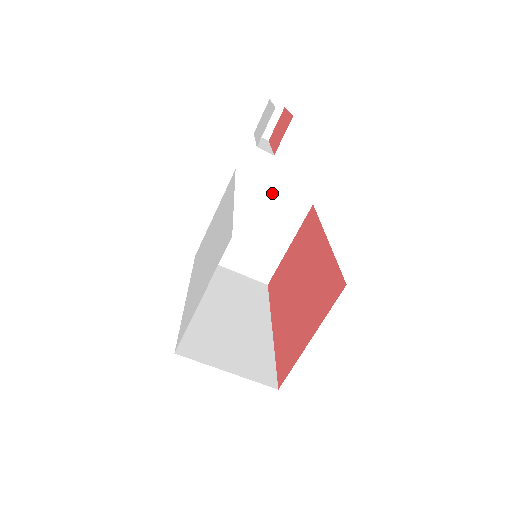
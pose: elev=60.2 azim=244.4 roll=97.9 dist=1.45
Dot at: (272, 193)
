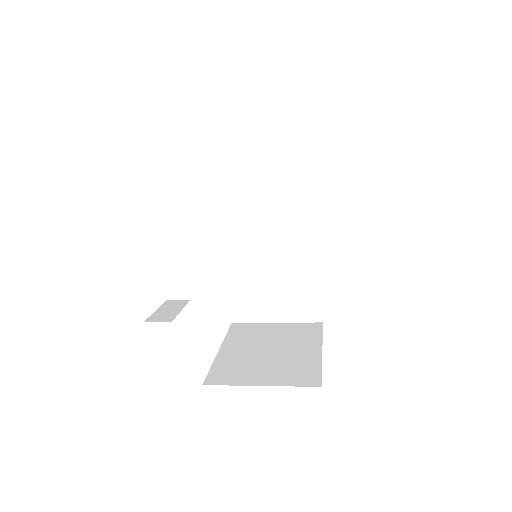
Dot at: occluded
